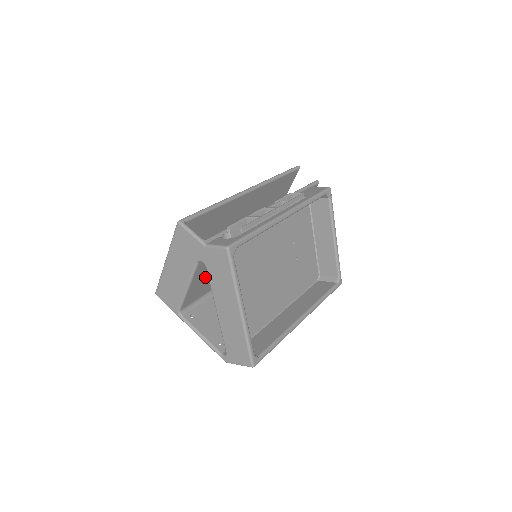
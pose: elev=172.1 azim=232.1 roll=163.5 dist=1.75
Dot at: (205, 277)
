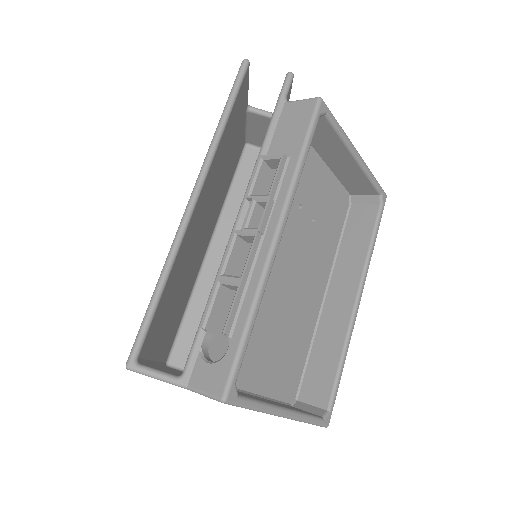
Dot at: occluded
